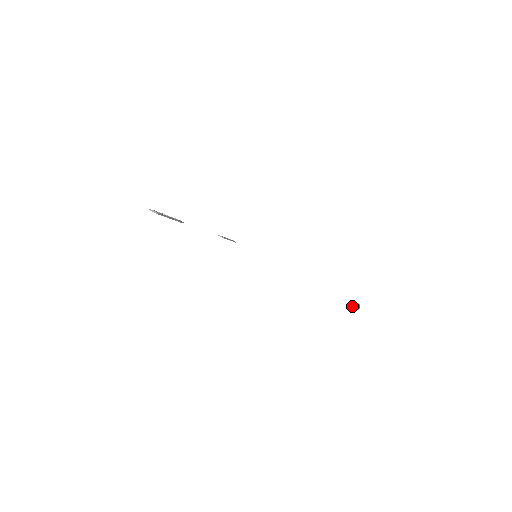
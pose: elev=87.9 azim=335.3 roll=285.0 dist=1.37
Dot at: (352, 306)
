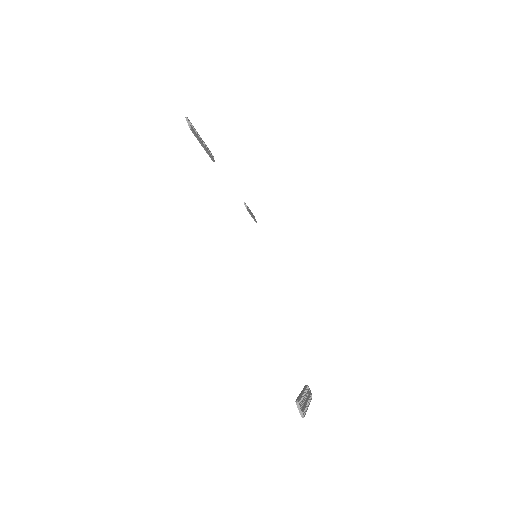
Dot at: (299, 407)
